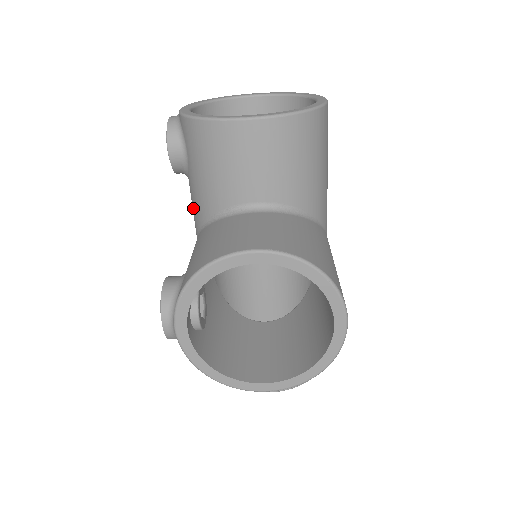
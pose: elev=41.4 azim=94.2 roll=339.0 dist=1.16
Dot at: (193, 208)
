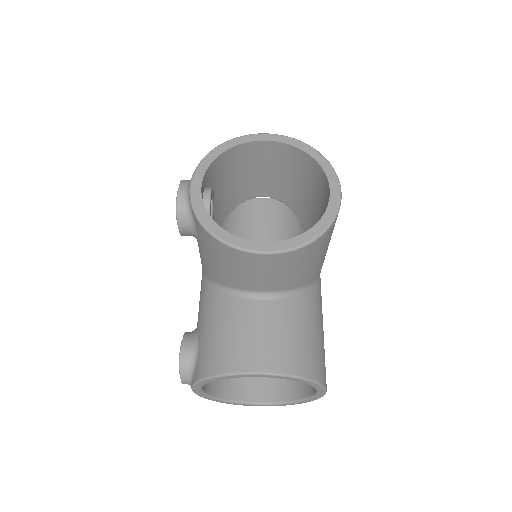
Dot at: occluded
